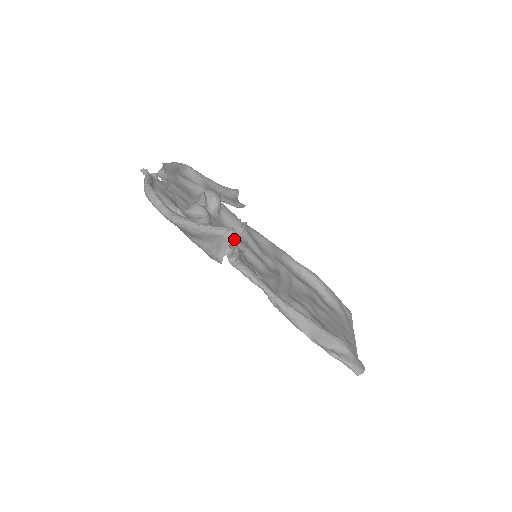
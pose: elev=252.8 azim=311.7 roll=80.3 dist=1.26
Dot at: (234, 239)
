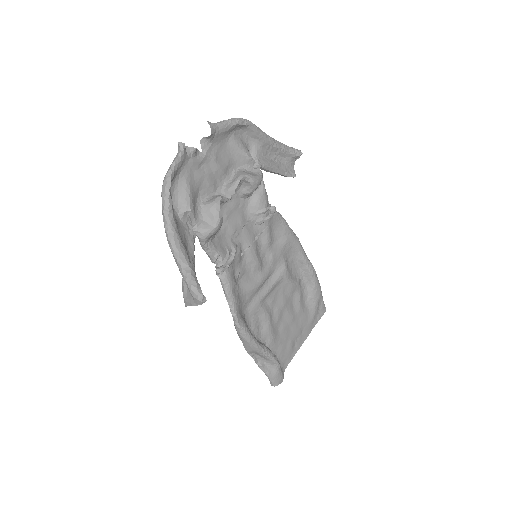
Dot at: (244, 234)
